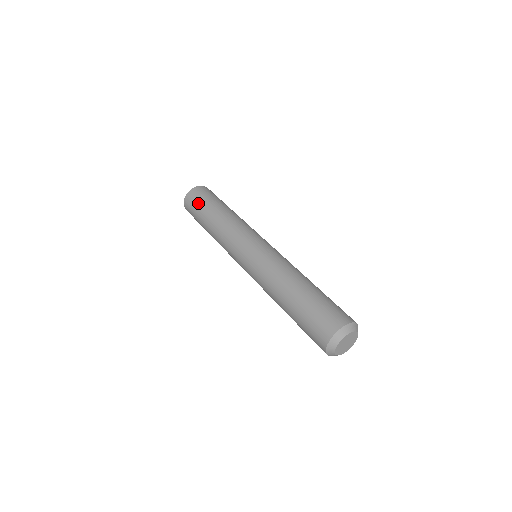
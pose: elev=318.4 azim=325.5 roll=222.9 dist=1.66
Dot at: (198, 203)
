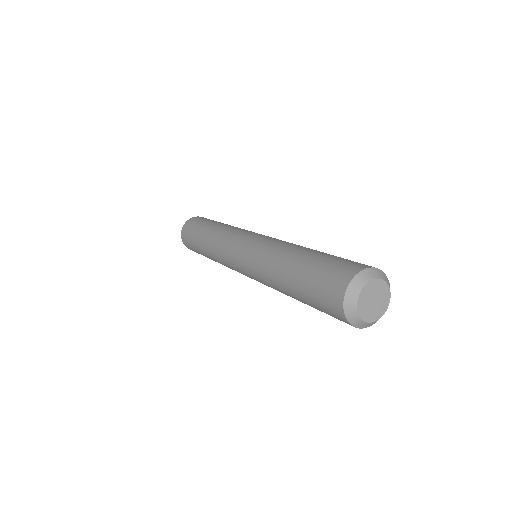
Dot at: (193, 228)
